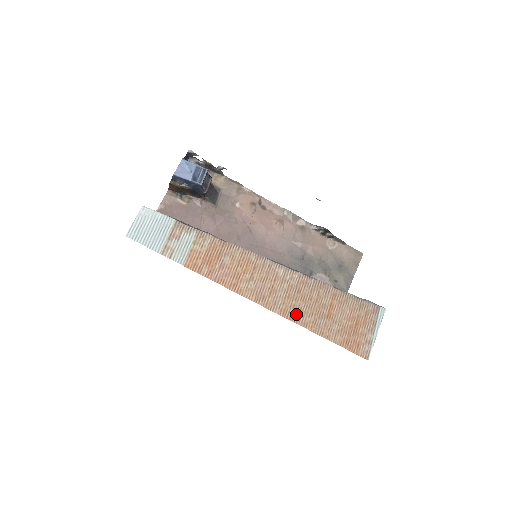
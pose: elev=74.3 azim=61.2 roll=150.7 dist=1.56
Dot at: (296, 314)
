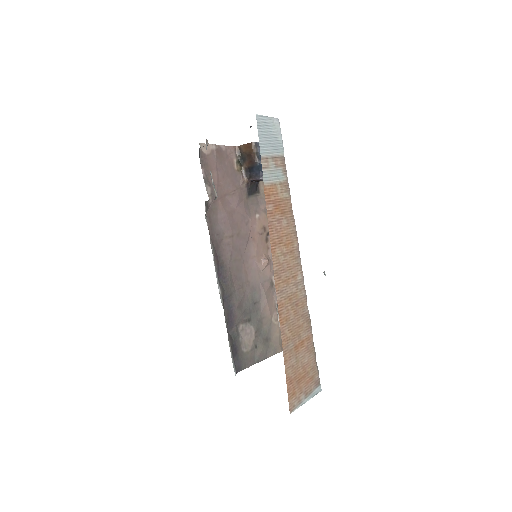
Dot at: (285, 317)
